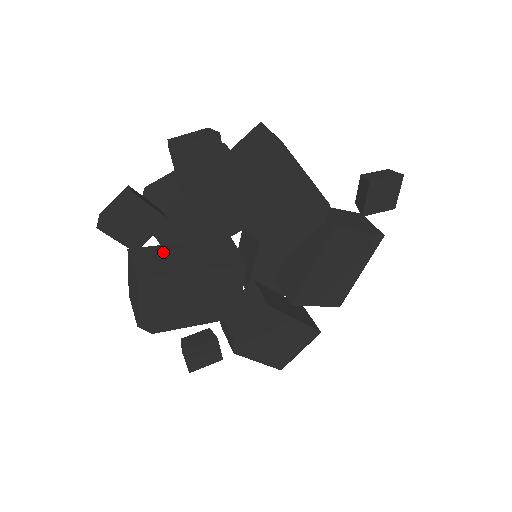
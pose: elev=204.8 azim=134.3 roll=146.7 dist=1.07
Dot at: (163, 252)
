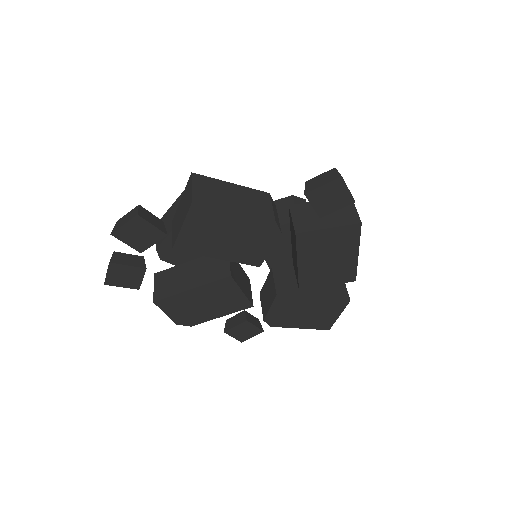
Dot at: (175, 273)
